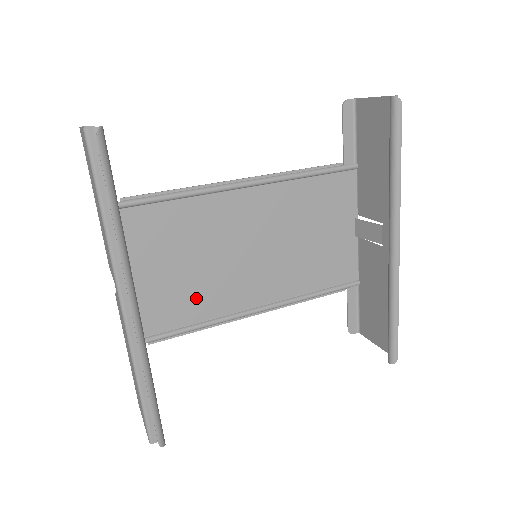
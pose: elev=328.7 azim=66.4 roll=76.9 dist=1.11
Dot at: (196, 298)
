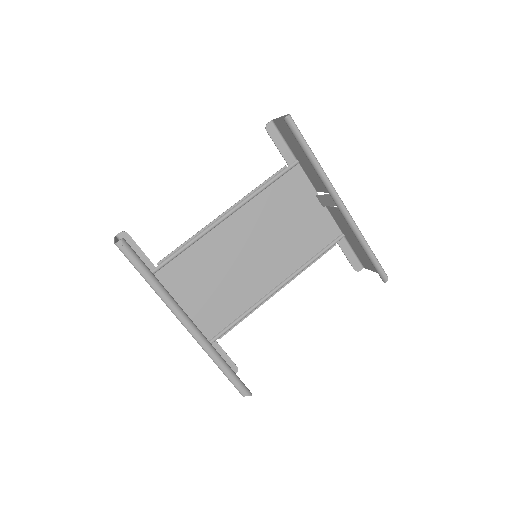
Dot at: (234, 299)
